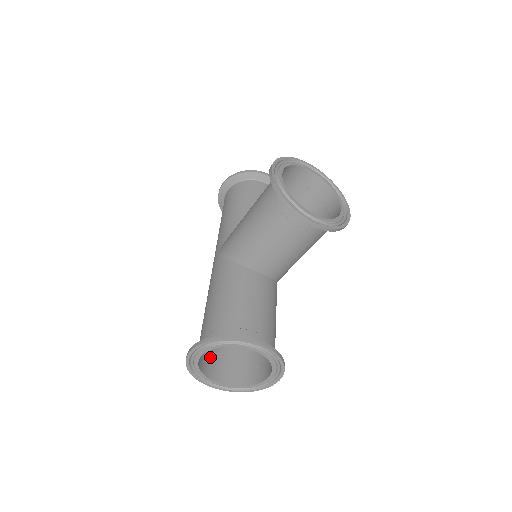
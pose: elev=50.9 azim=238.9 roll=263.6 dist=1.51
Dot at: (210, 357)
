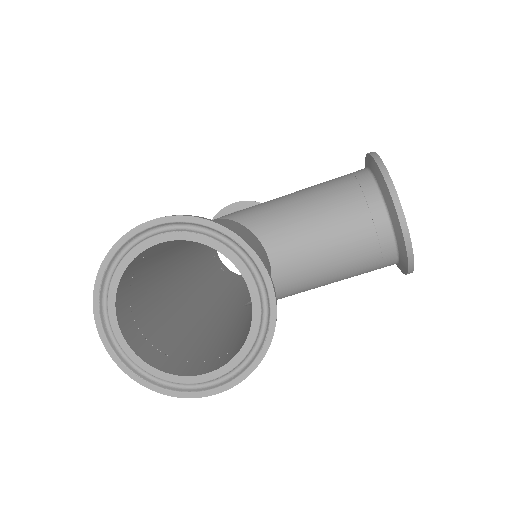
Dot at: (133, 292)
